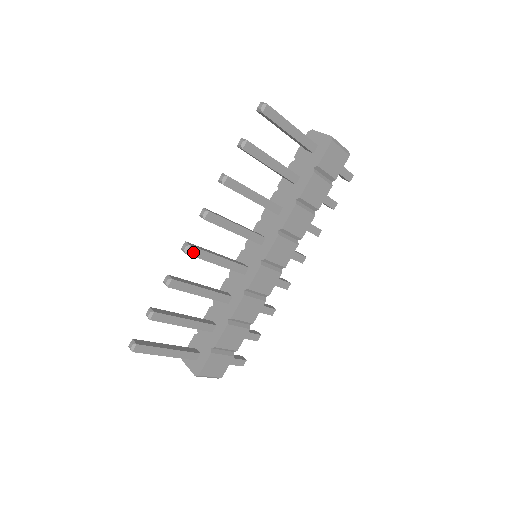
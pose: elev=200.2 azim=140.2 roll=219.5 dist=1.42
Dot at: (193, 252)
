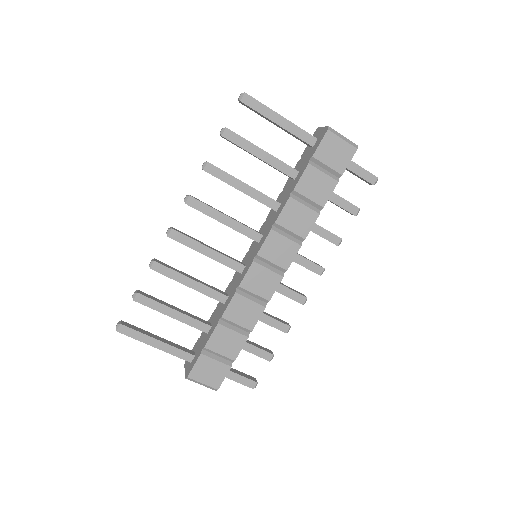
Dot at: (176, 236)
